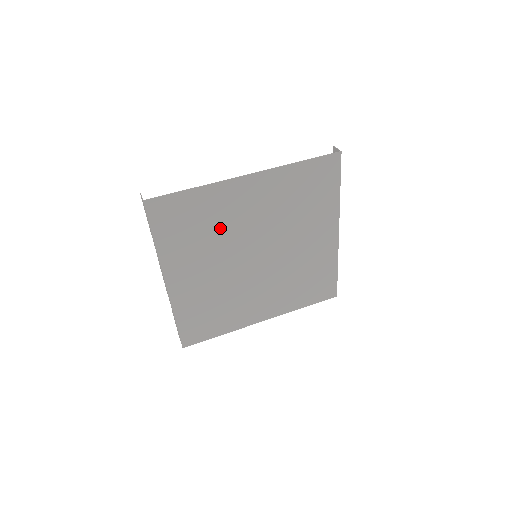
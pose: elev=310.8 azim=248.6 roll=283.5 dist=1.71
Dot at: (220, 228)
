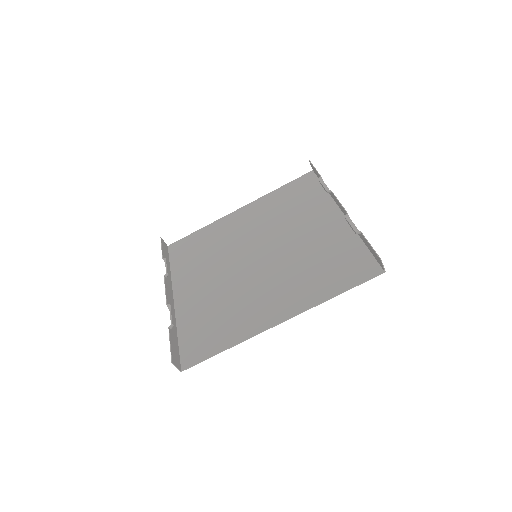
Dot at: (235, 302)
